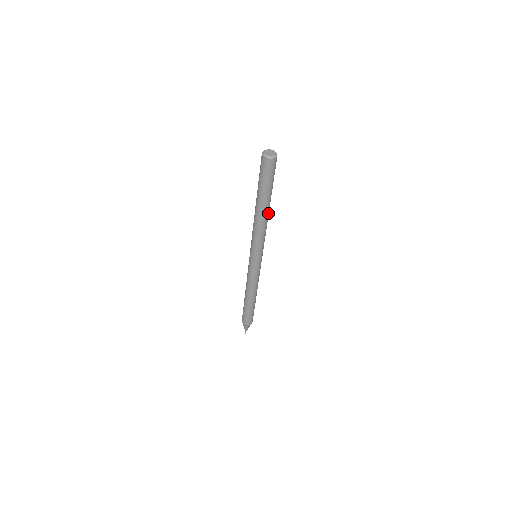
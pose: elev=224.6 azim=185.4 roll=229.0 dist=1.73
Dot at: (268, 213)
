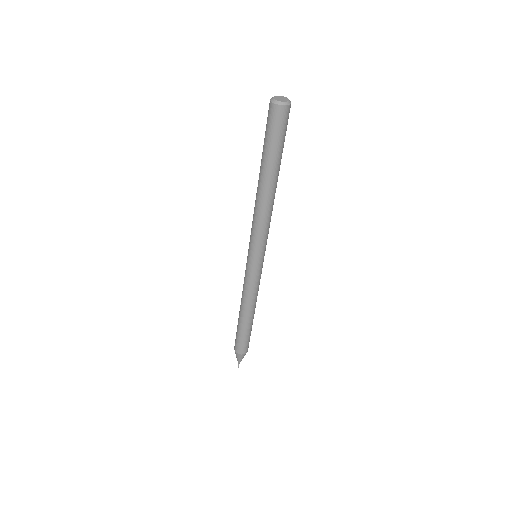
Dot at: (272, 193)
